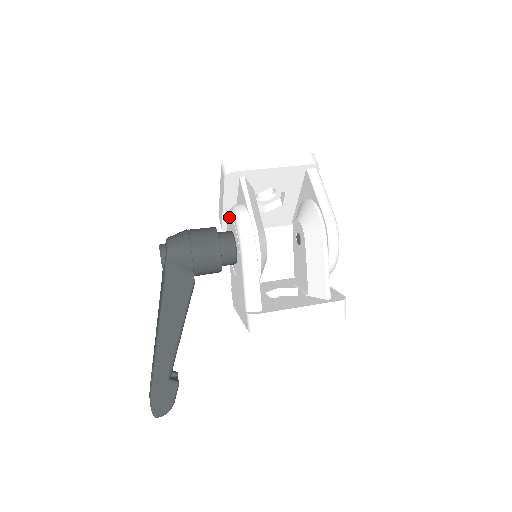
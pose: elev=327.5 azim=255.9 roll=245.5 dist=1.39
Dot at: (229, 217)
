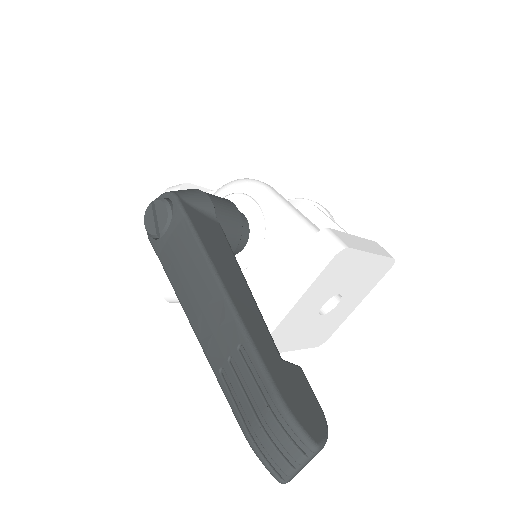
Dot at: occluded
